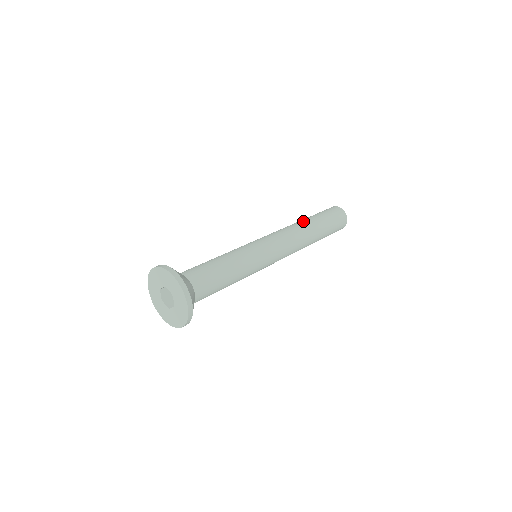
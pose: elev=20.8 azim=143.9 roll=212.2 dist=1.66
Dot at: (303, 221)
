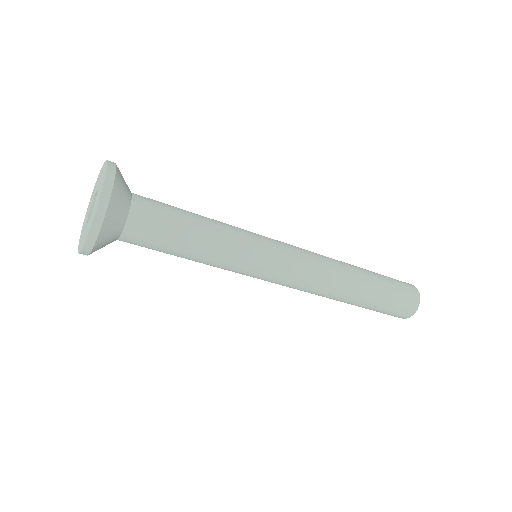
Dot at: occluded
